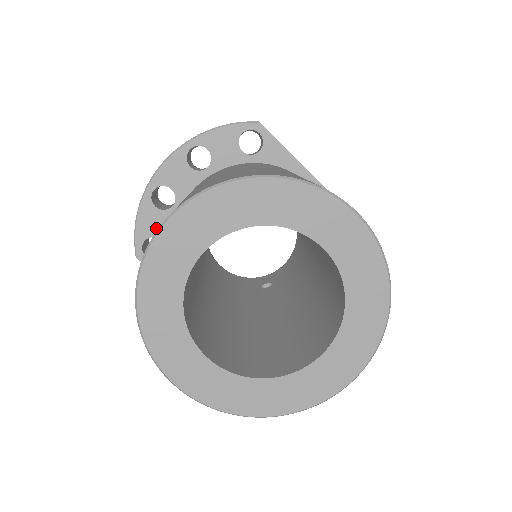
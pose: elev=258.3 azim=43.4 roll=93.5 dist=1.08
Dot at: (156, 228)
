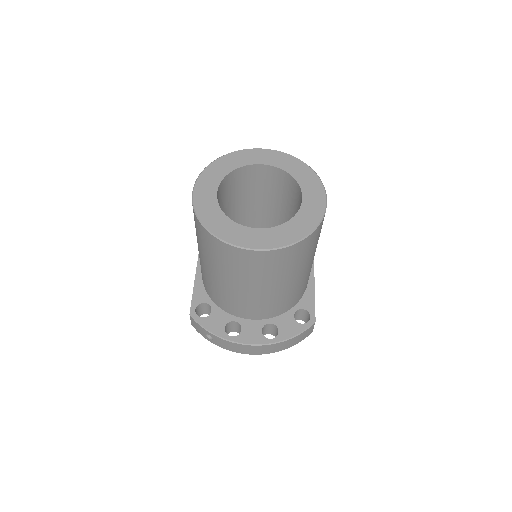
Dot at: occluded
